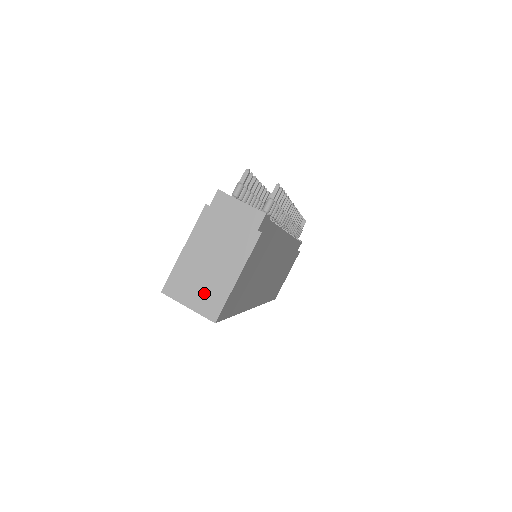
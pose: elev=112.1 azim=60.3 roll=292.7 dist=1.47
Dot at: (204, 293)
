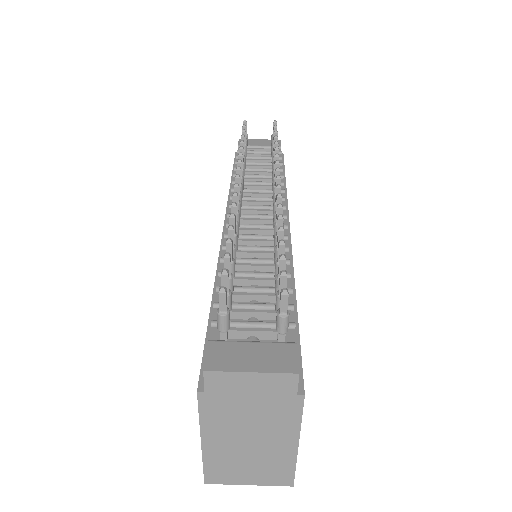
Dot at: (261, 469)
